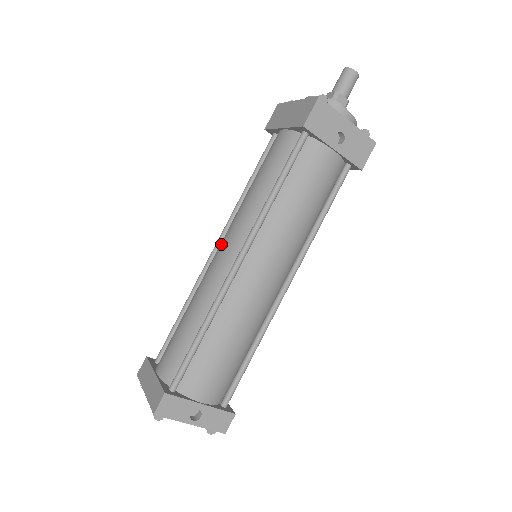
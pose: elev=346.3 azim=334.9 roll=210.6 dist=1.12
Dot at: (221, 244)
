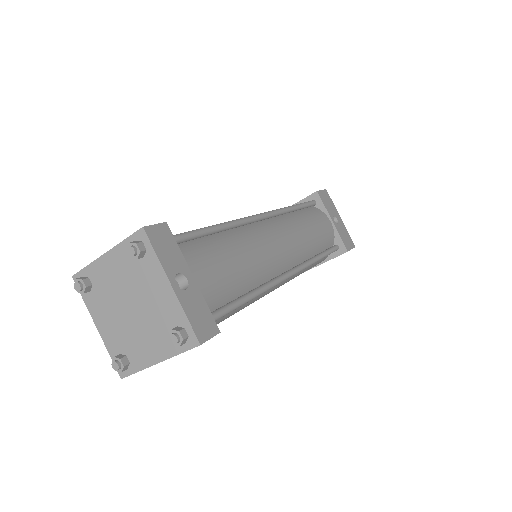
Dot at: occluded
